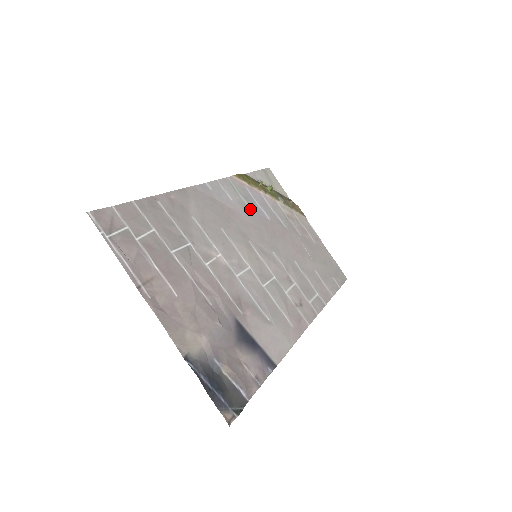
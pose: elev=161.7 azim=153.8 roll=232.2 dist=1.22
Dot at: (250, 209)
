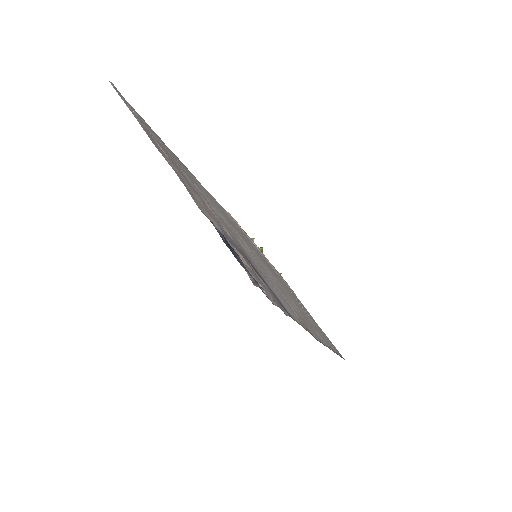
Dot at: (245, 237)
